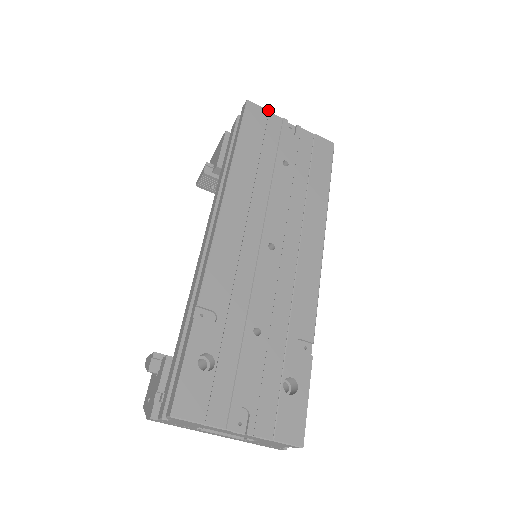
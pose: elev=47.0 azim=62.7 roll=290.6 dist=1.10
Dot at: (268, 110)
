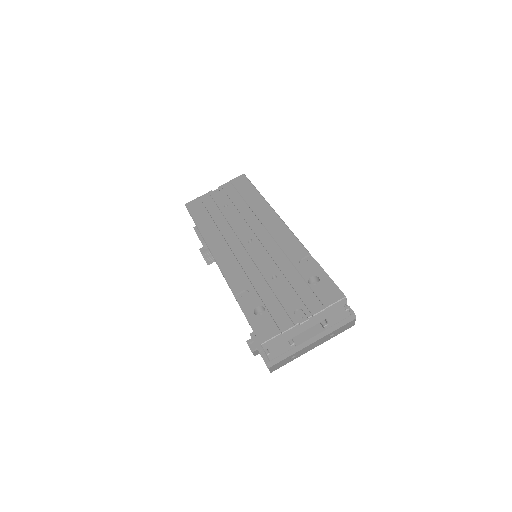
Dot at: (198, 197)
